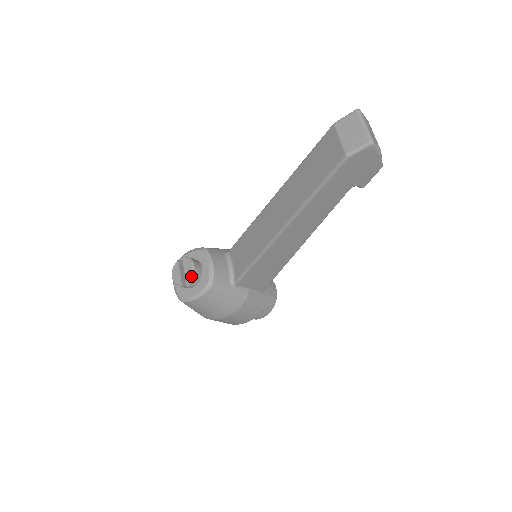
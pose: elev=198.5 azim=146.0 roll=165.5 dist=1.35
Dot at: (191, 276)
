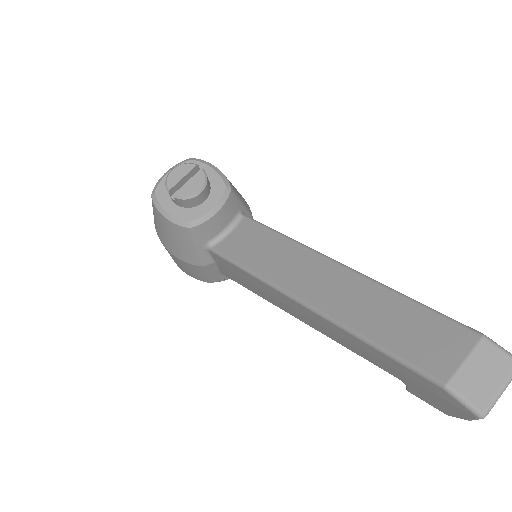
Dot at: (185, 197)
